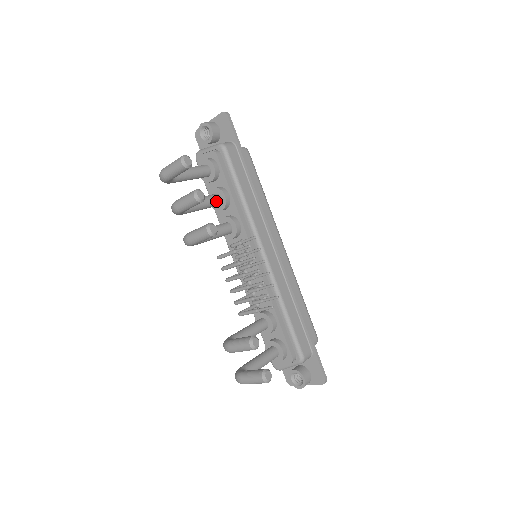
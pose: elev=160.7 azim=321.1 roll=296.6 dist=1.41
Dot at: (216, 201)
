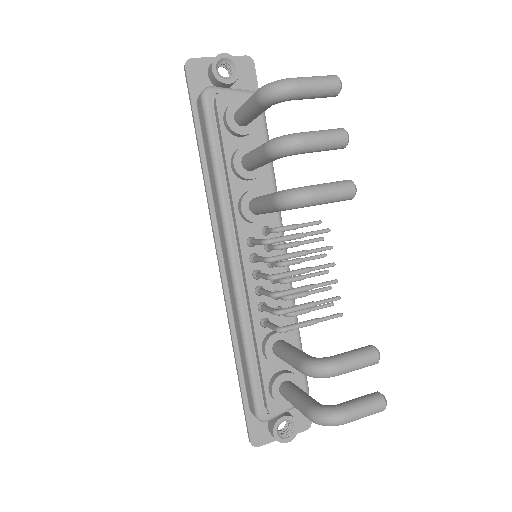
Dot at: occluded
